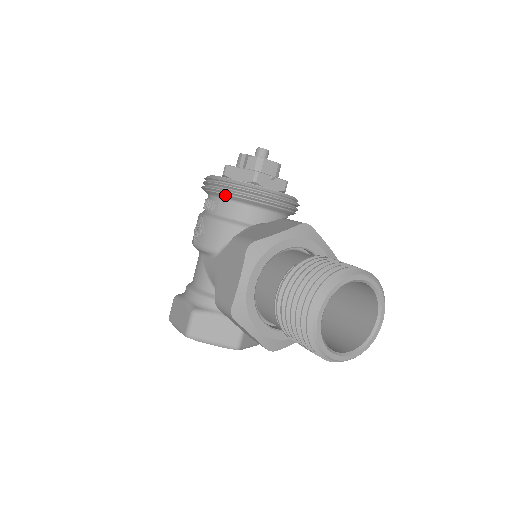
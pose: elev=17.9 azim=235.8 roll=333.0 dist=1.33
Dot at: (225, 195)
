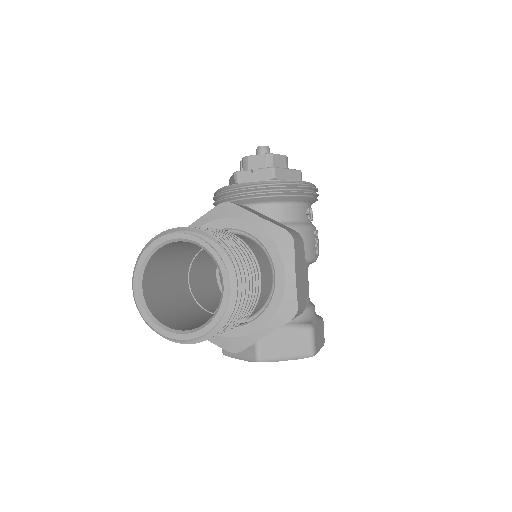
Dot at: occluded
